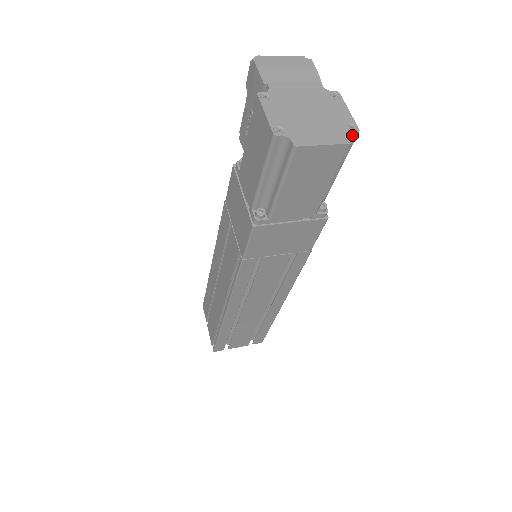
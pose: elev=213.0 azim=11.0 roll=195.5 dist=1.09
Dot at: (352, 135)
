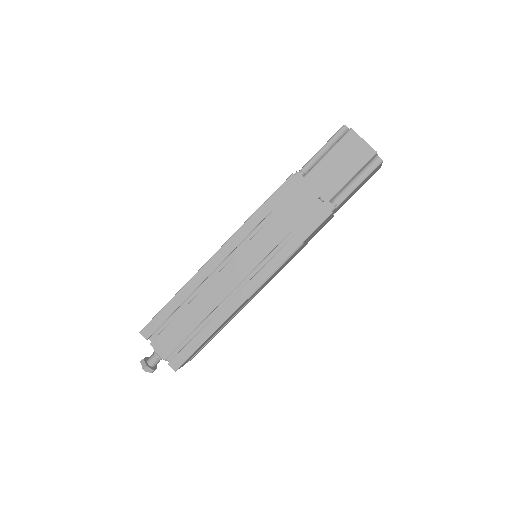
Dot at: (378, 160)
